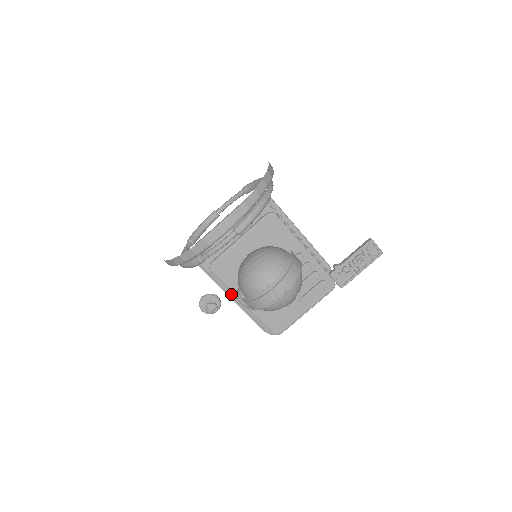
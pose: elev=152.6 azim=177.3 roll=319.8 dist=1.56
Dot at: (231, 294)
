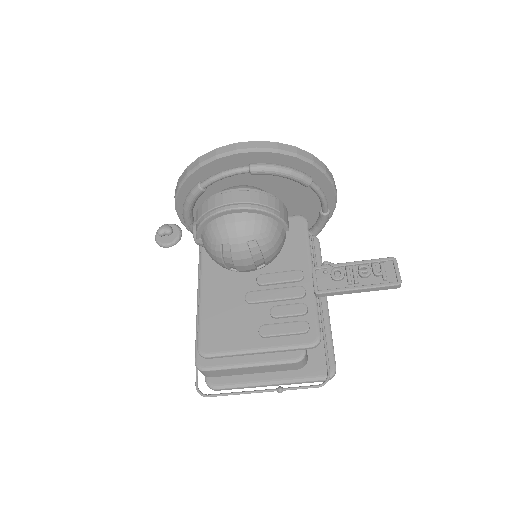
Dot at: occluded
